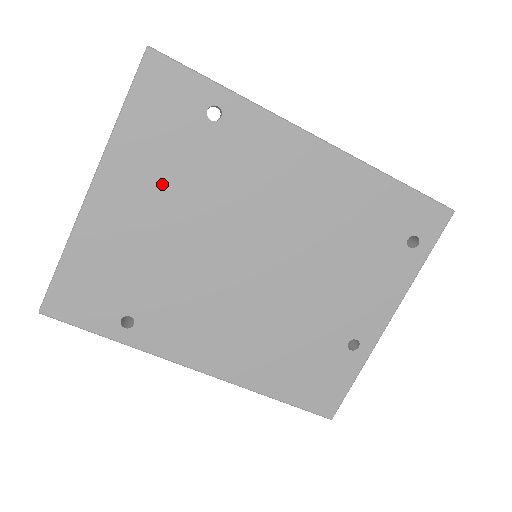
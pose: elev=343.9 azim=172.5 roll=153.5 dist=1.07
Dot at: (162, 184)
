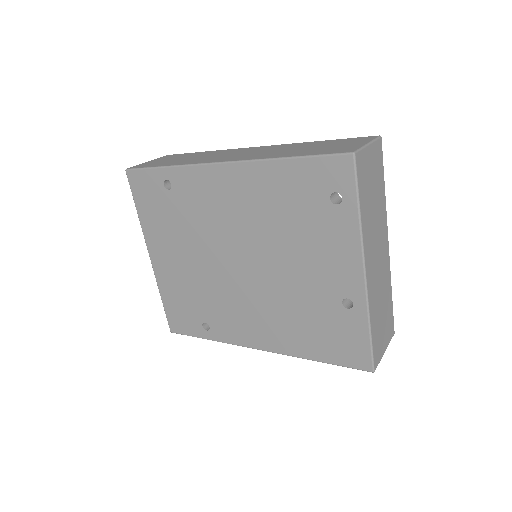
Dot at: (172, 239)
